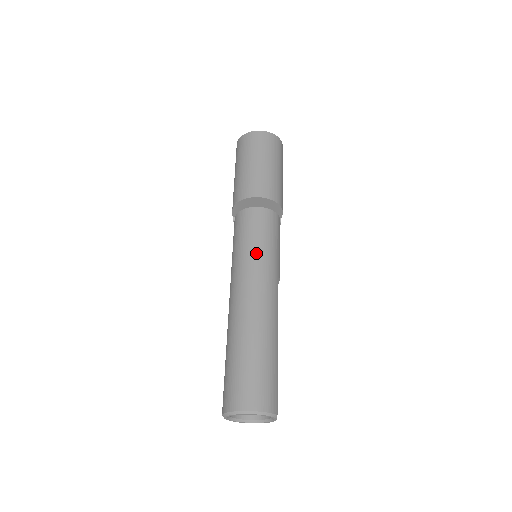
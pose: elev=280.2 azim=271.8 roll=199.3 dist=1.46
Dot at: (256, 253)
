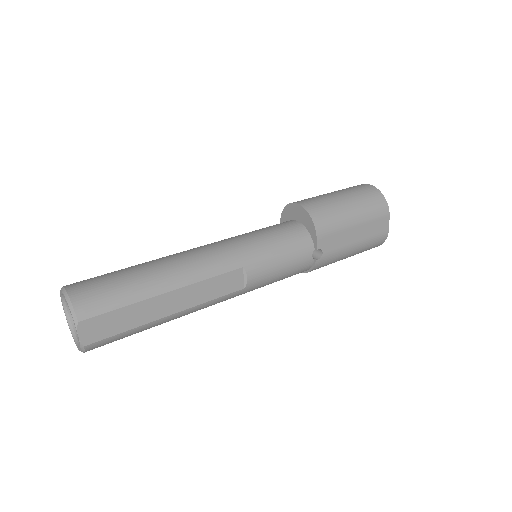
Dot at: (246, 236)
